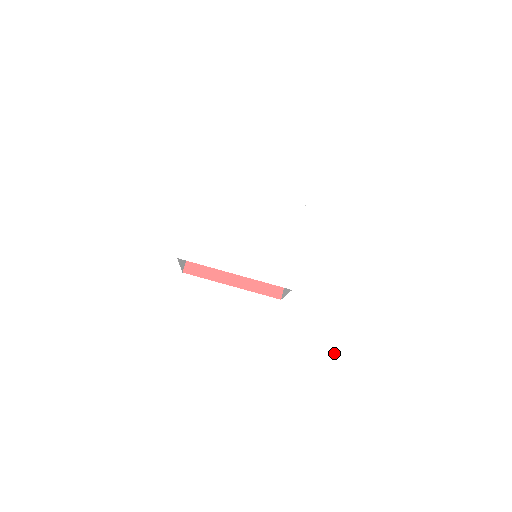
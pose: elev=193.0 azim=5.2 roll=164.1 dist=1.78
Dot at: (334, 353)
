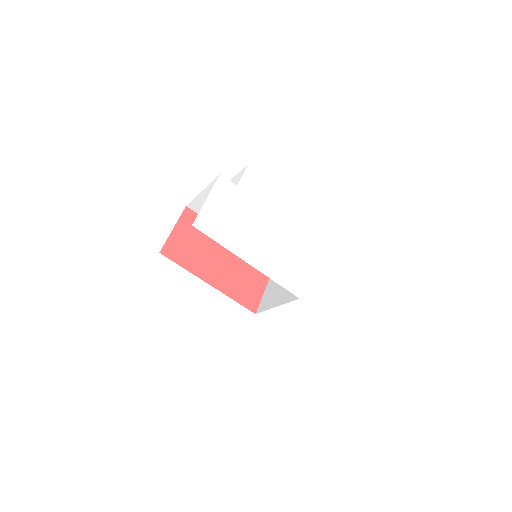
Dot at: (329, 376)
